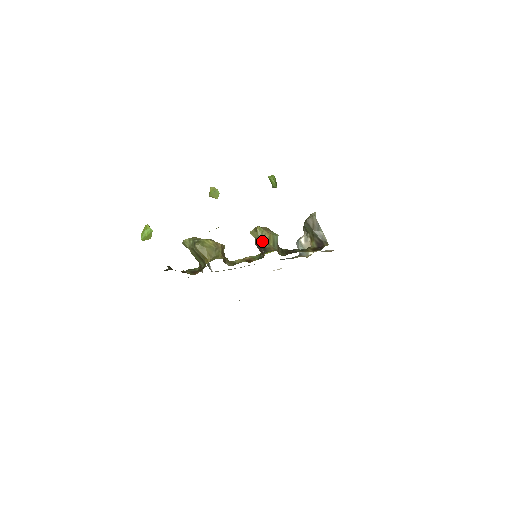
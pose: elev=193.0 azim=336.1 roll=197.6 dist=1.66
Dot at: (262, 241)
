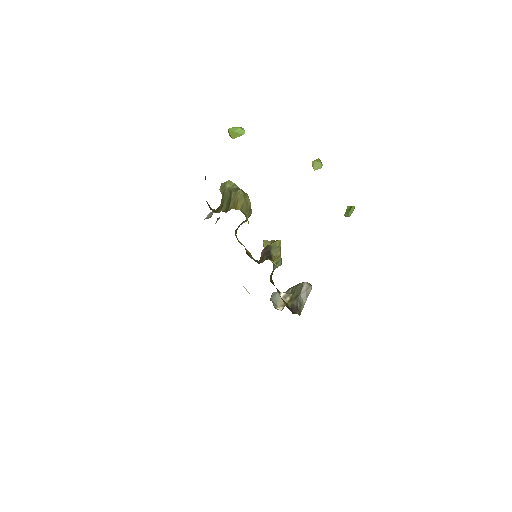
Dot at: (273, 251)
